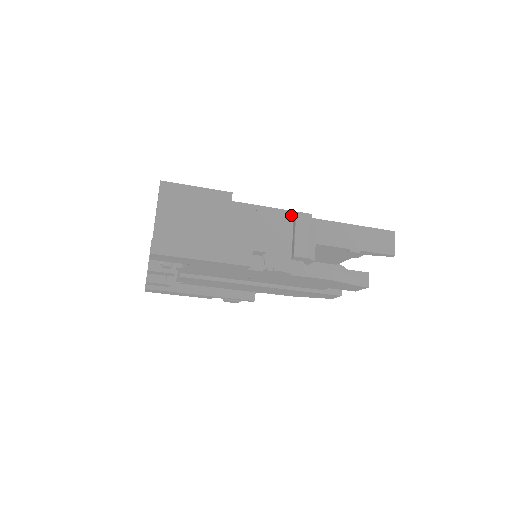
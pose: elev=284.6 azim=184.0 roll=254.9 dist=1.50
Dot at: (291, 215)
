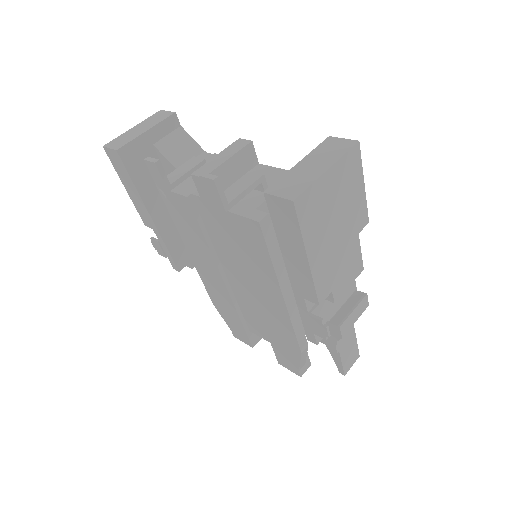
Dot at: occluded
